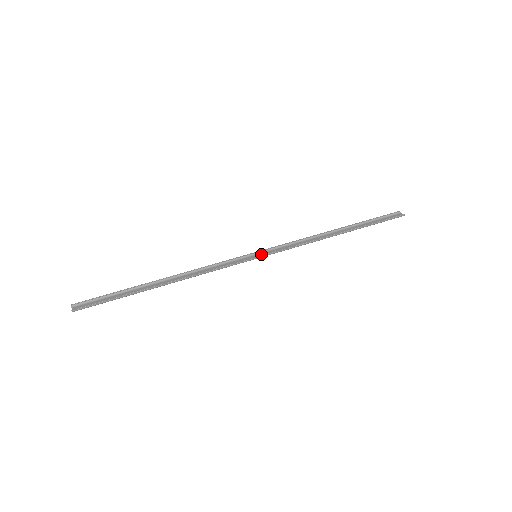
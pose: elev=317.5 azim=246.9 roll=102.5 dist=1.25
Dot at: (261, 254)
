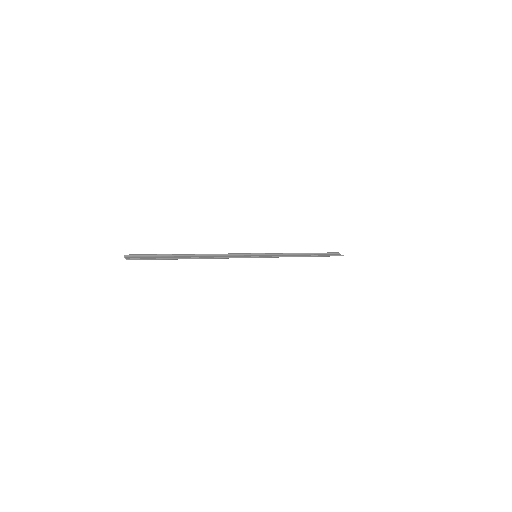
Dot at: (259, 256)
